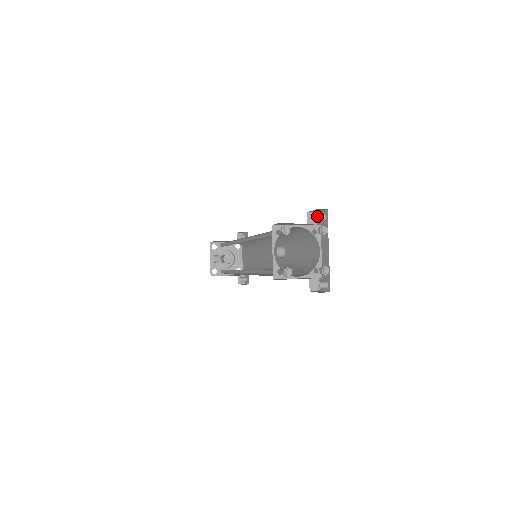
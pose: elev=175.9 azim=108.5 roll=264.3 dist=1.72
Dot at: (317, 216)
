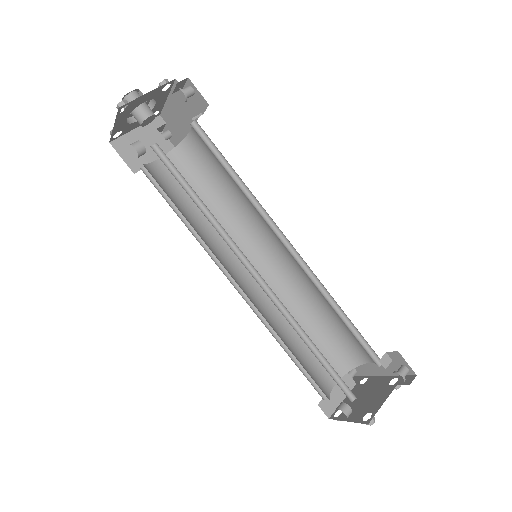
Dot at: (402, 383)
